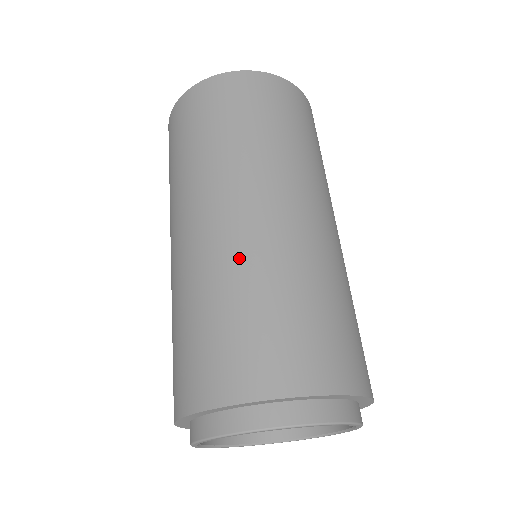
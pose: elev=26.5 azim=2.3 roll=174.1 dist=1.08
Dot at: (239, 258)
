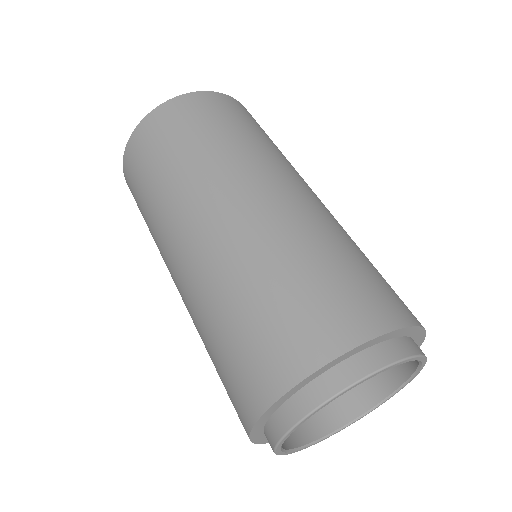
Dot at: (341, 227)
